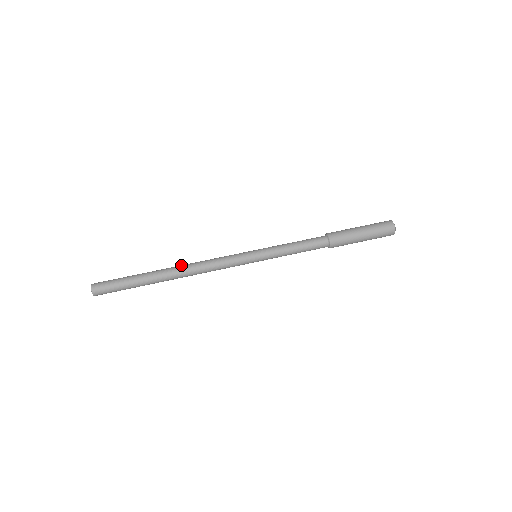
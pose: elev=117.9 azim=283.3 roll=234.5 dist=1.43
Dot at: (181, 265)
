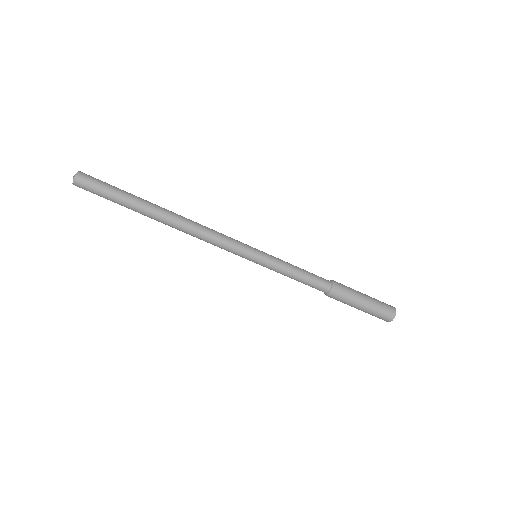
Dot at: (176, 225)
